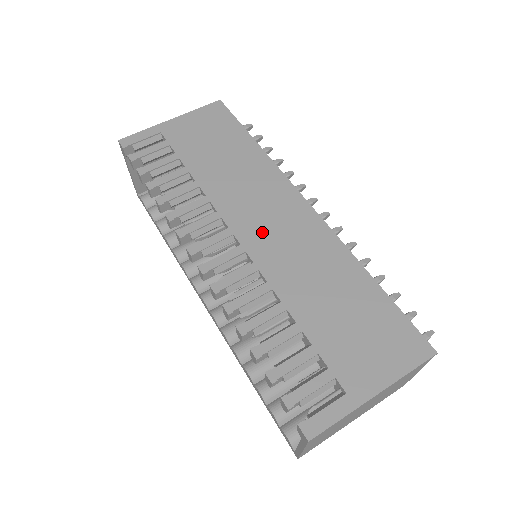
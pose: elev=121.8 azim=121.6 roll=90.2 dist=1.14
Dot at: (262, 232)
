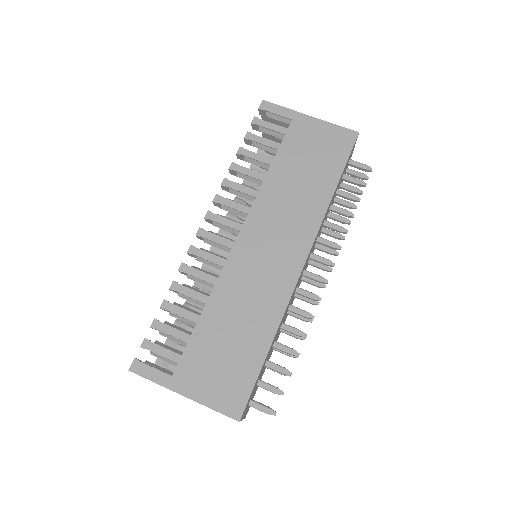
Dot at: (255, 248)
